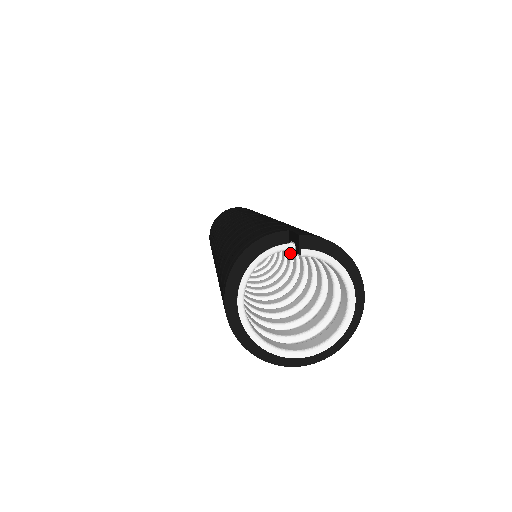
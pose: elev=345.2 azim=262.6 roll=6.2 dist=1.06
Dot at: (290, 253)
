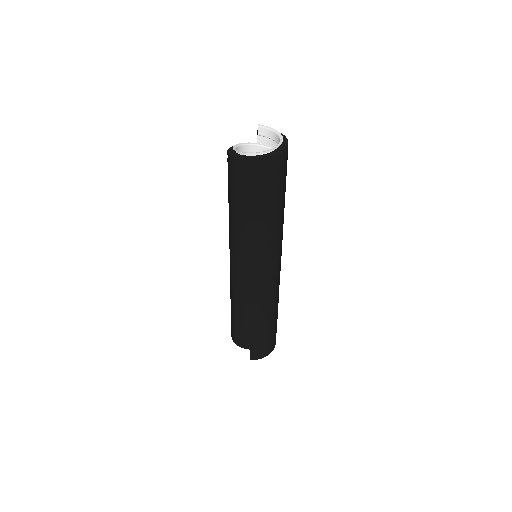
Dot at: occluded
